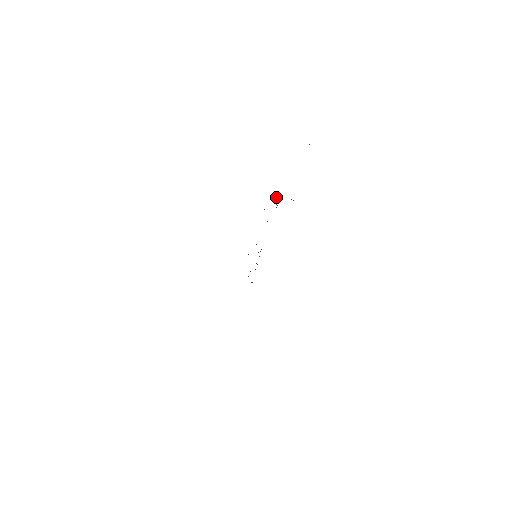
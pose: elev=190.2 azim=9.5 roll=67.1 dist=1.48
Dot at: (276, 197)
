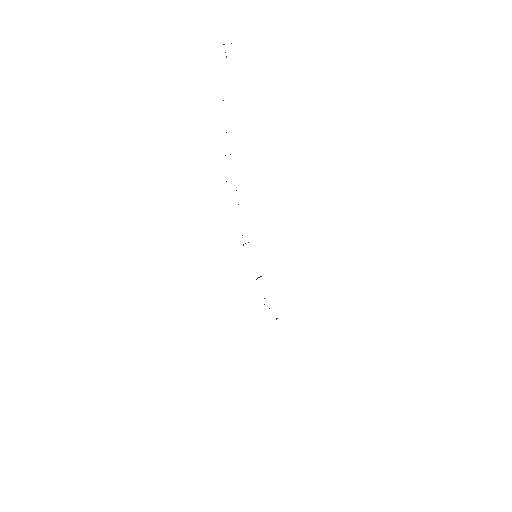
Dot at: (223, 100)
